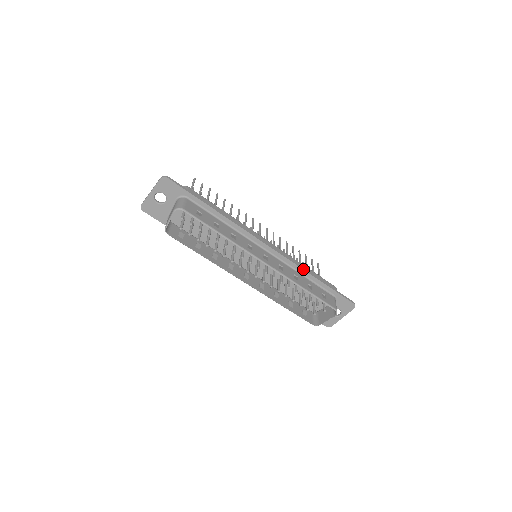
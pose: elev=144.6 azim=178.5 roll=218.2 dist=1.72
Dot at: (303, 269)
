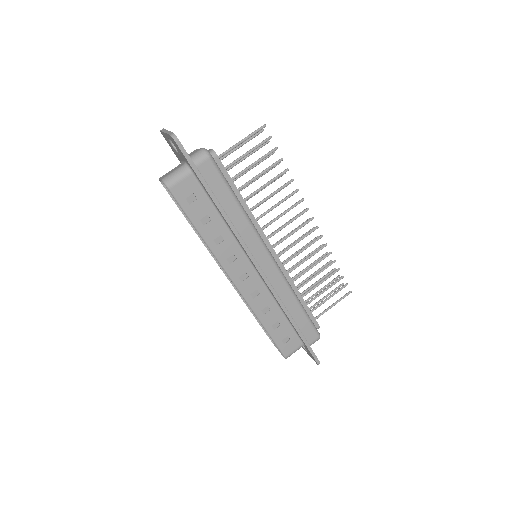
Dot at: (283, 309)
